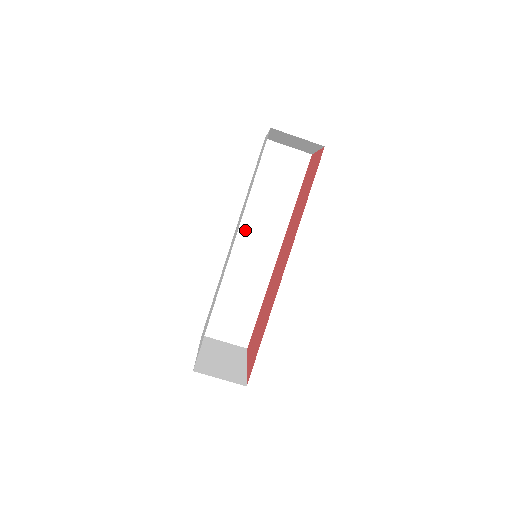
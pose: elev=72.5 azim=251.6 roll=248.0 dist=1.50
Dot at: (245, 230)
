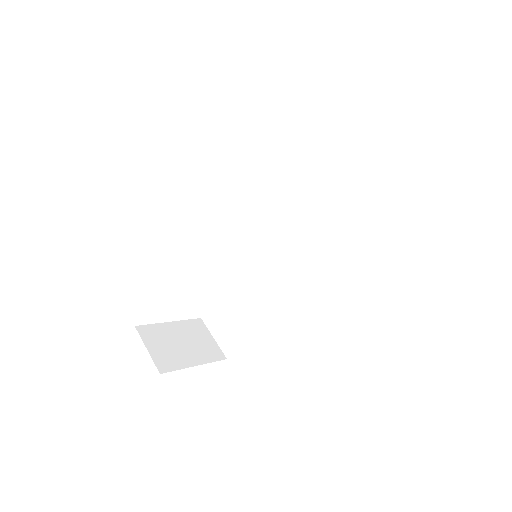
Dot at: (282, 233)
